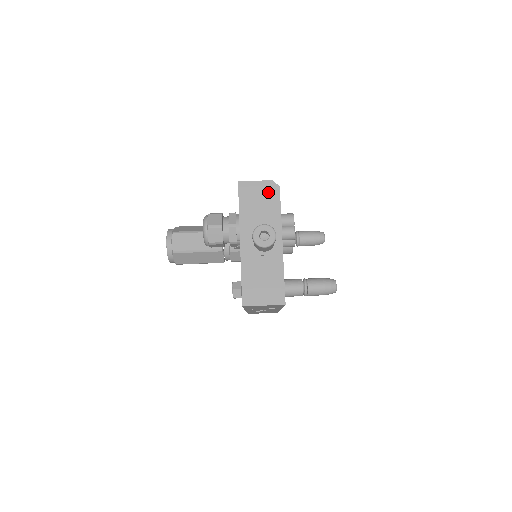
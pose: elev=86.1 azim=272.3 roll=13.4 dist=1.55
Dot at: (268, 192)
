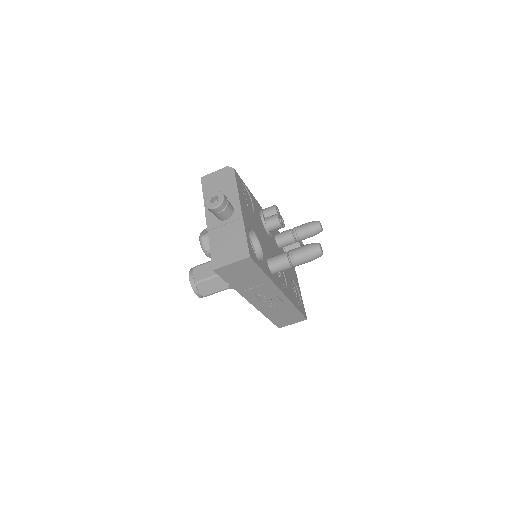
Dot at: (225, 176)
